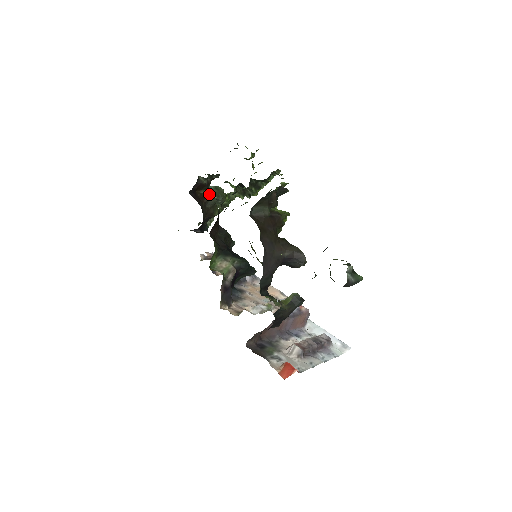
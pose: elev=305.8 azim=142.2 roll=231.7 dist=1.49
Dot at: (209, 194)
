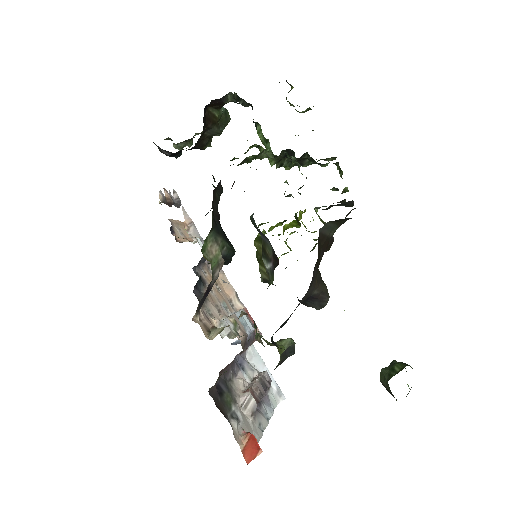
Dot at: (217, 118)
